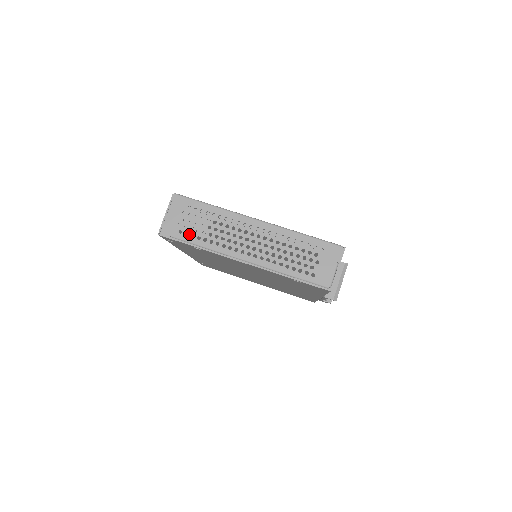
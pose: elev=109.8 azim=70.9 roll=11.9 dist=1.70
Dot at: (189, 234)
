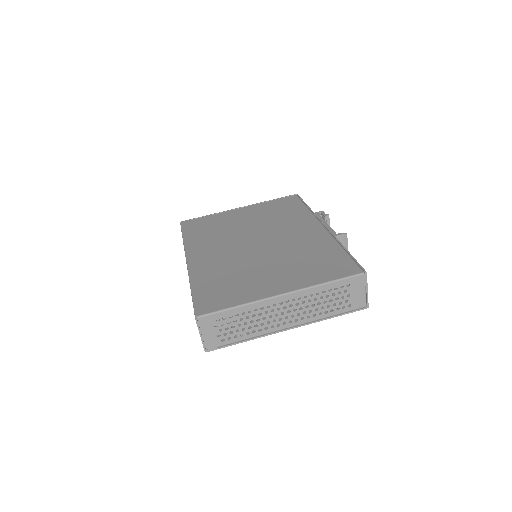
Dot at: (231, 337)
